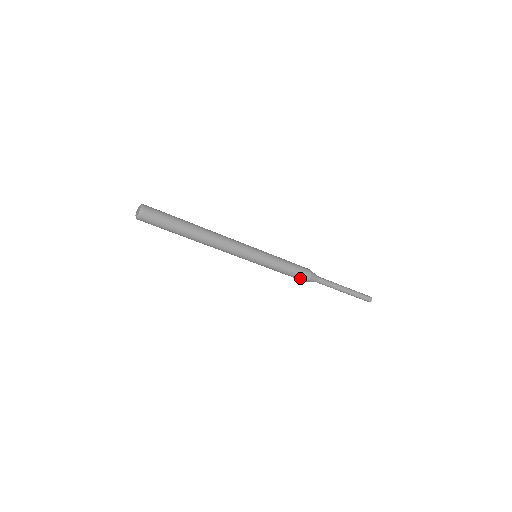
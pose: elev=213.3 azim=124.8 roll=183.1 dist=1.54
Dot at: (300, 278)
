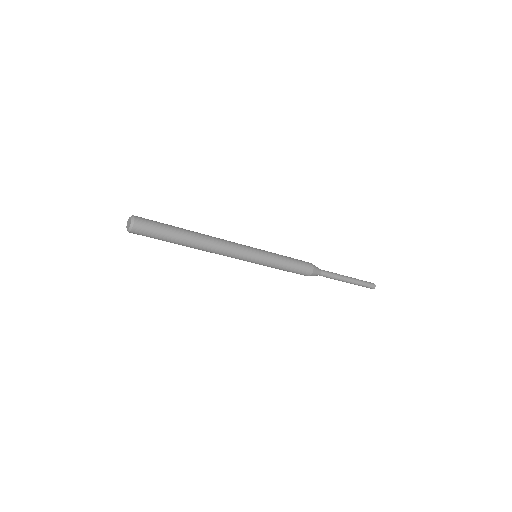
Dot at: occluded
